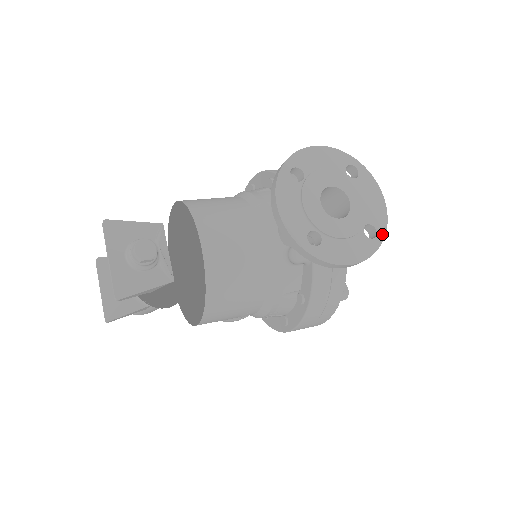
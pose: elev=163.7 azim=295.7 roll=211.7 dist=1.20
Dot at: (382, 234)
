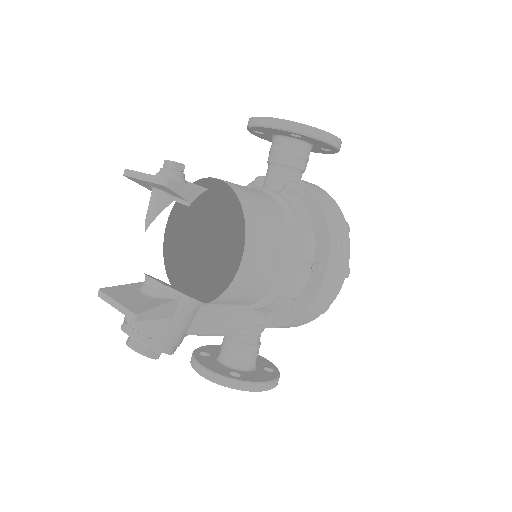
Dot at: occluded
